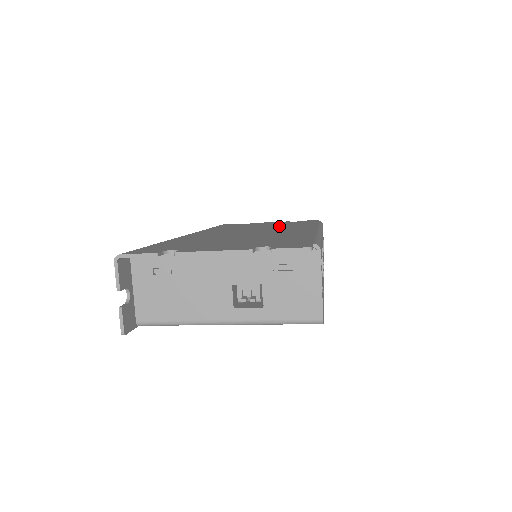
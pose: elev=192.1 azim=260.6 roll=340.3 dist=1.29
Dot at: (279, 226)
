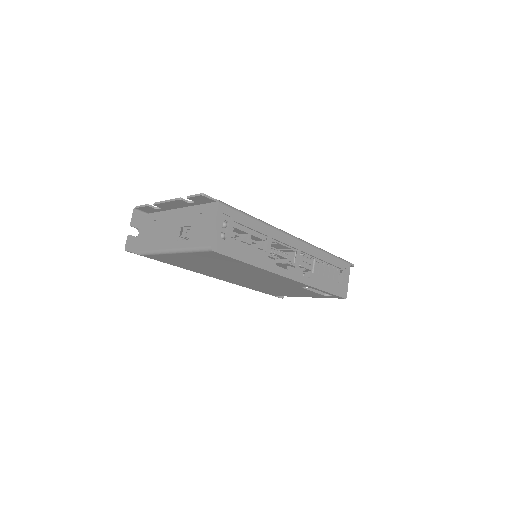
Dot at: occluded
